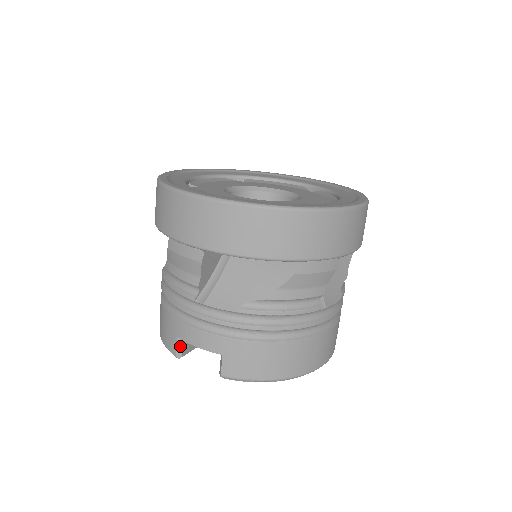
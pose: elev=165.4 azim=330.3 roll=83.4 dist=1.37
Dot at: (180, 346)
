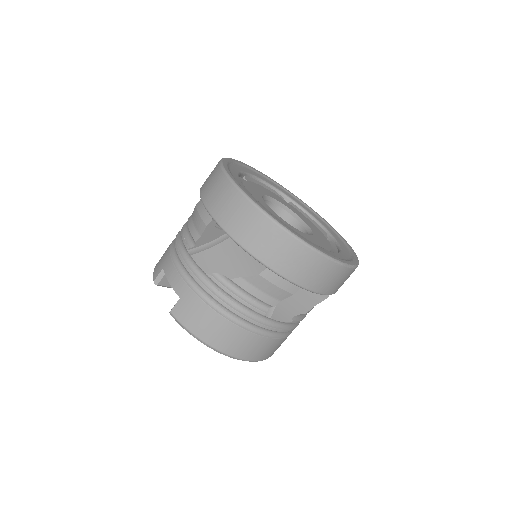
Dot at: (161, 276)
